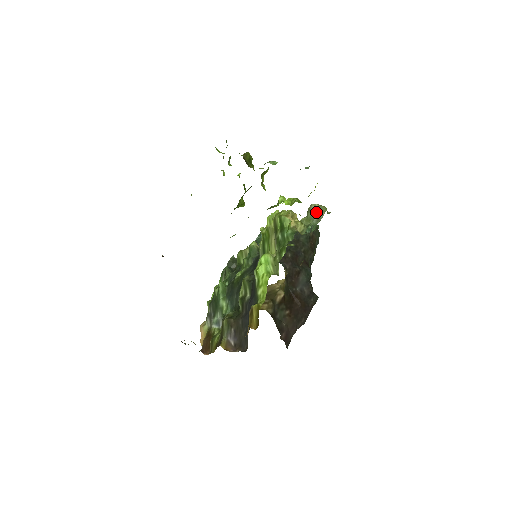
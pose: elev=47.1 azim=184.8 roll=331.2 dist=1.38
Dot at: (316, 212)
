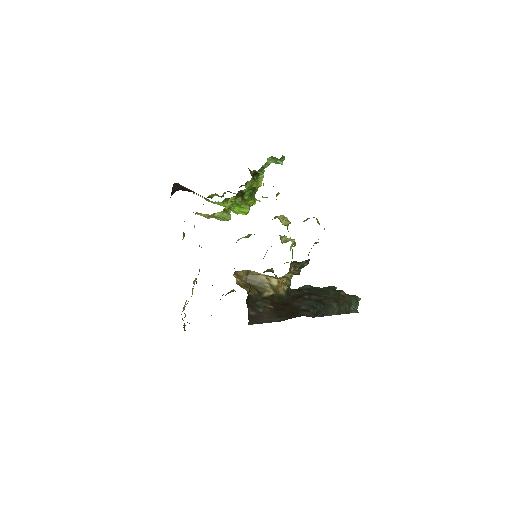
Dot at: (306, 219)
